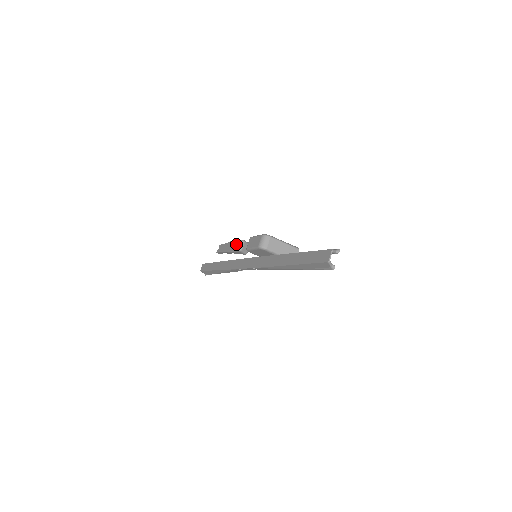
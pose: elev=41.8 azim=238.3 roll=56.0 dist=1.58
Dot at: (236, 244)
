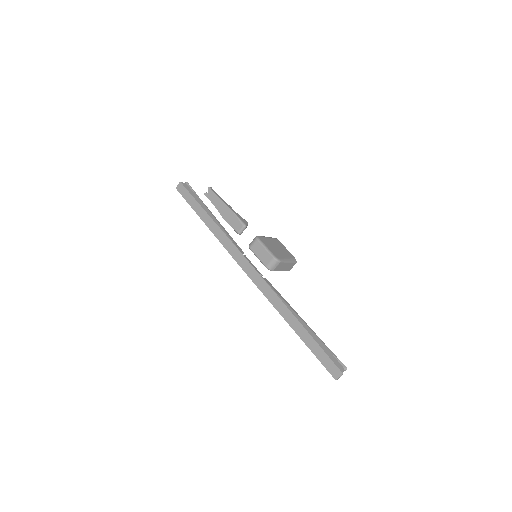
Dot at: (236, 223)
